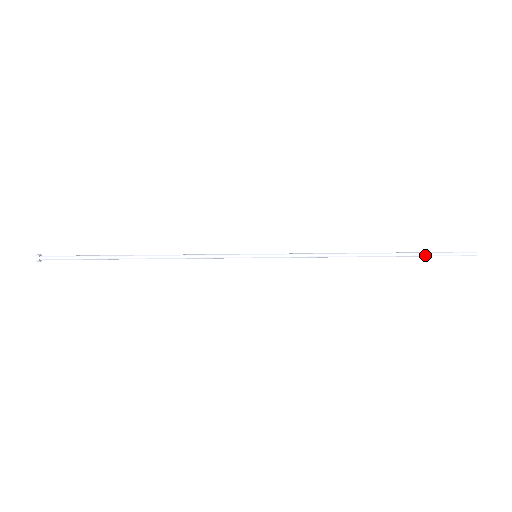
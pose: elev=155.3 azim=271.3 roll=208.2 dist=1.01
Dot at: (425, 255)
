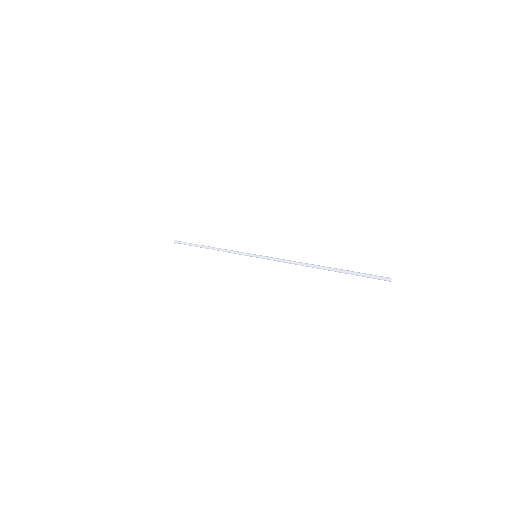
Dot at: (351, 272)
